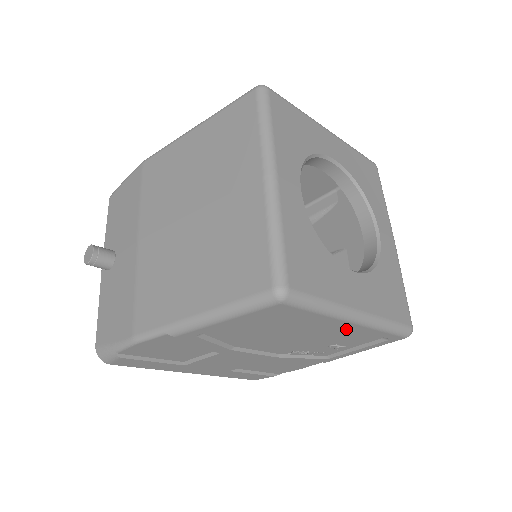
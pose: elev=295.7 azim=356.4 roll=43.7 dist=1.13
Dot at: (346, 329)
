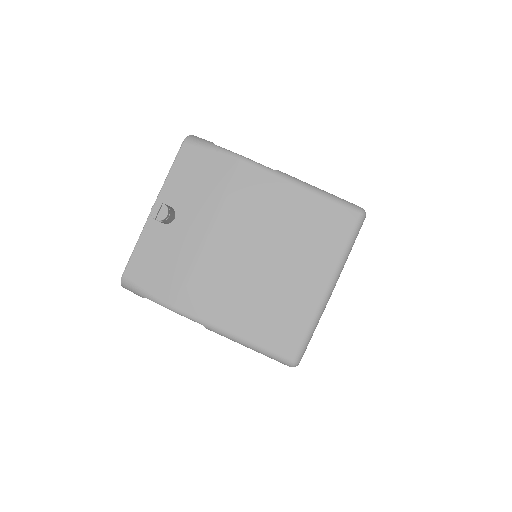
Dot at: occluded
